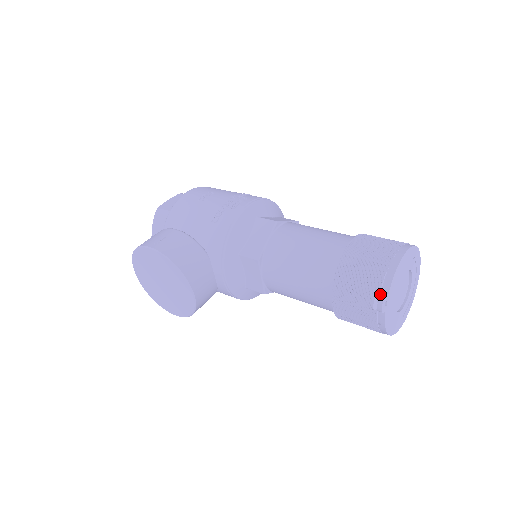
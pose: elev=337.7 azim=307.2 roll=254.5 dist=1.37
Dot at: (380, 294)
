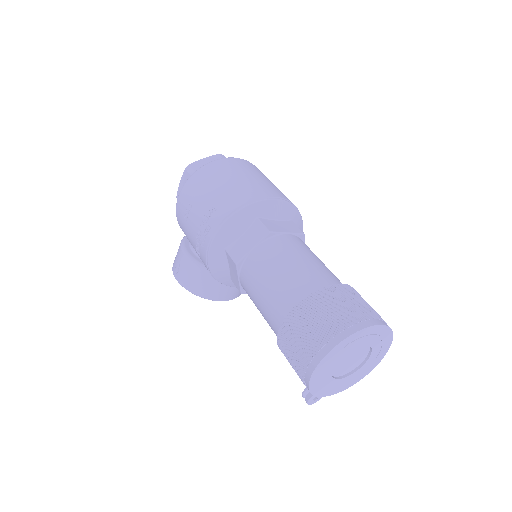
Dot at: occluded
